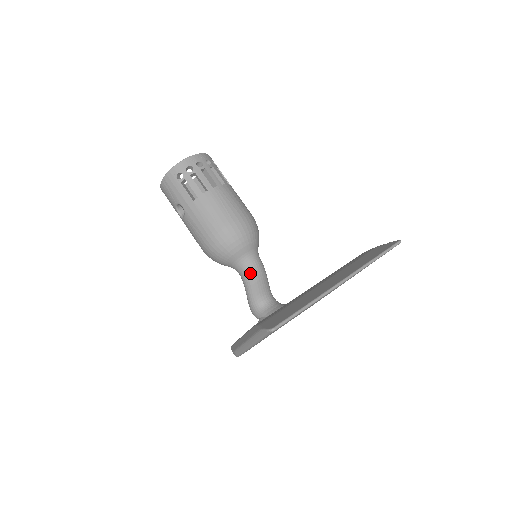
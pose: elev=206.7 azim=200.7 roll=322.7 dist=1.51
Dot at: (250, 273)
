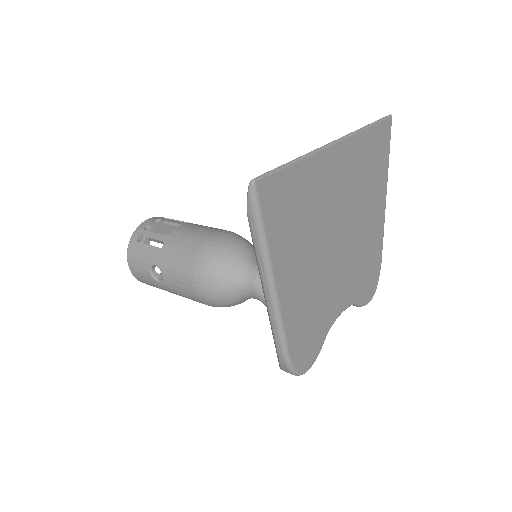
Dot at: occluded
